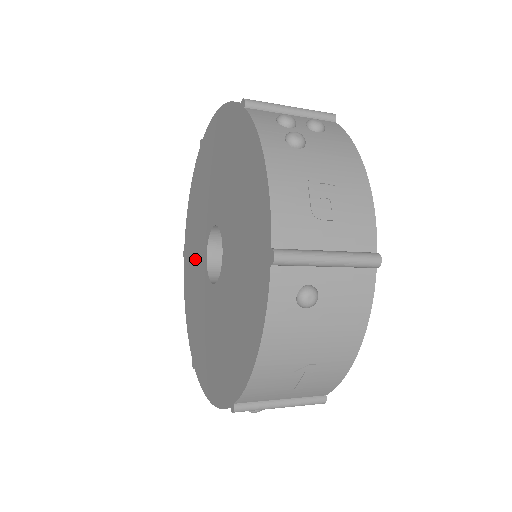
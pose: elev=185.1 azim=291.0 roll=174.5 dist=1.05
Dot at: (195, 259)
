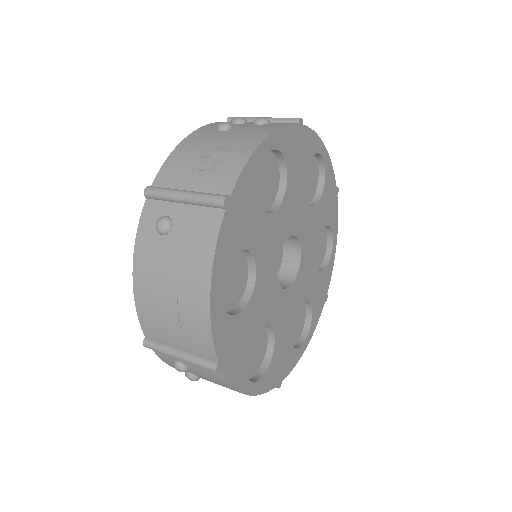
Dot at: occluded
